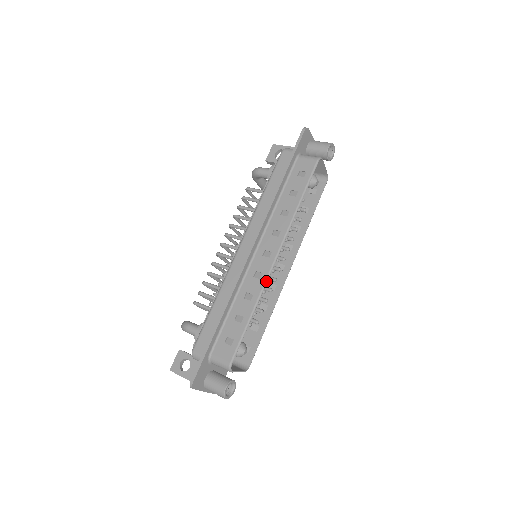
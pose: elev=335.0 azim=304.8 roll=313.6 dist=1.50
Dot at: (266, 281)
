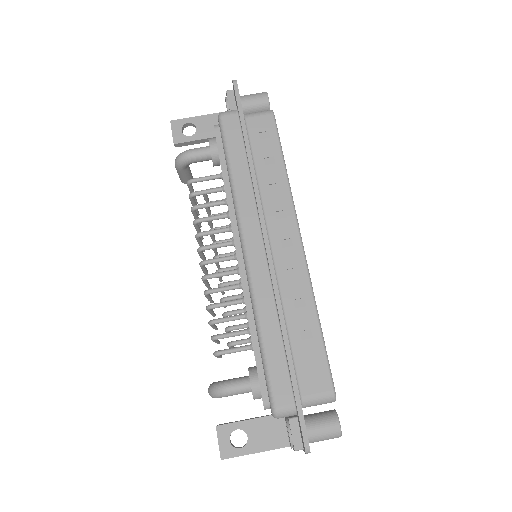
Dot at: (309, 274)
